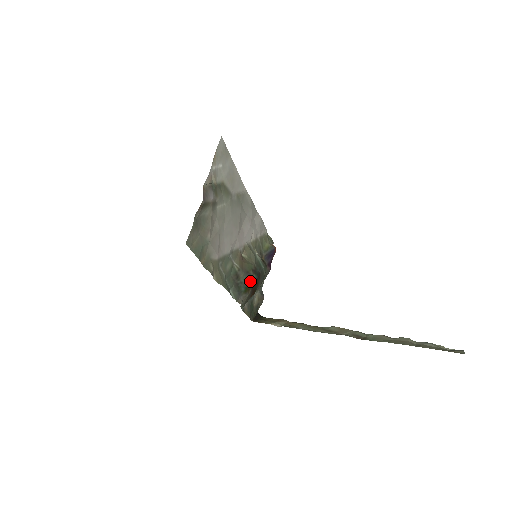
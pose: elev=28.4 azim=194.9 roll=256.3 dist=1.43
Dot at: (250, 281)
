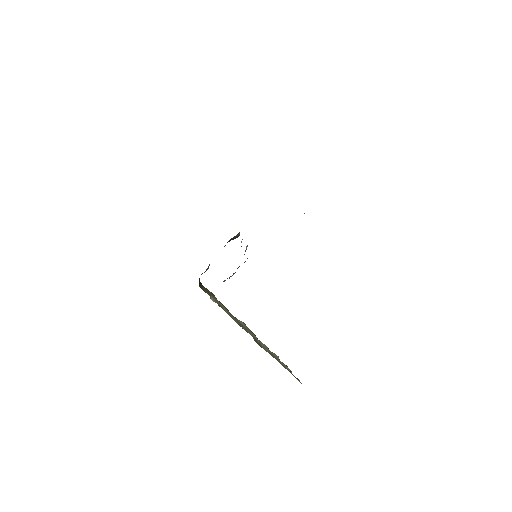
Dot at: occluded
